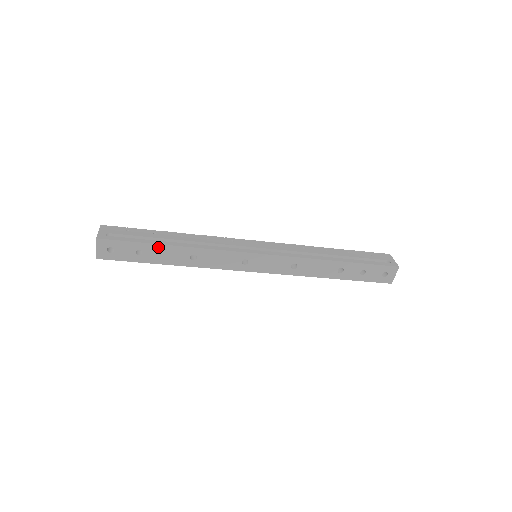
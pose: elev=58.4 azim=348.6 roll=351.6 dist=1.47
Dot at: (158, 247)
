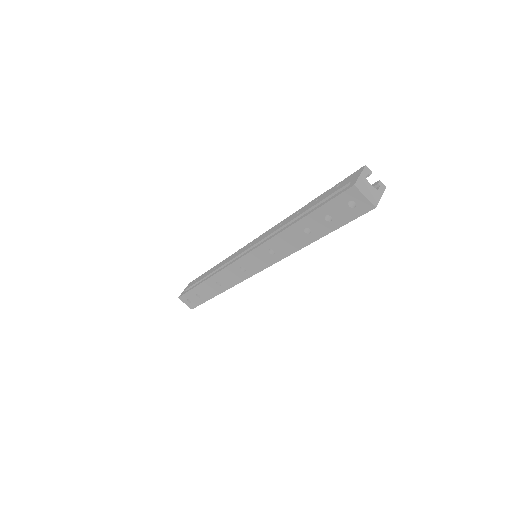
Dot at: (200, 287)
